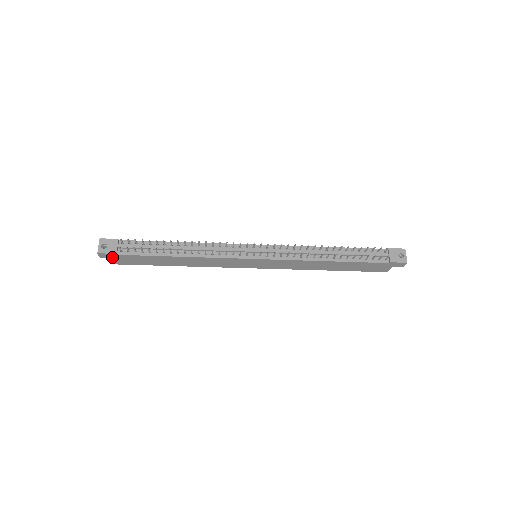
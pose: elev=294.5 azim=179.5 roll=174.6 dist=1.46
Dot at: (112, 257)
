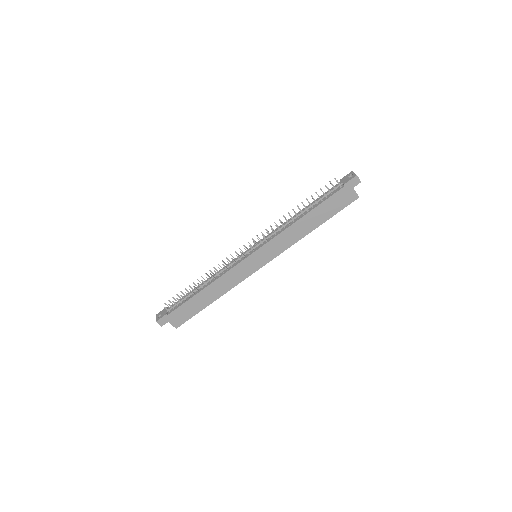
Dot at: (168, 321)
